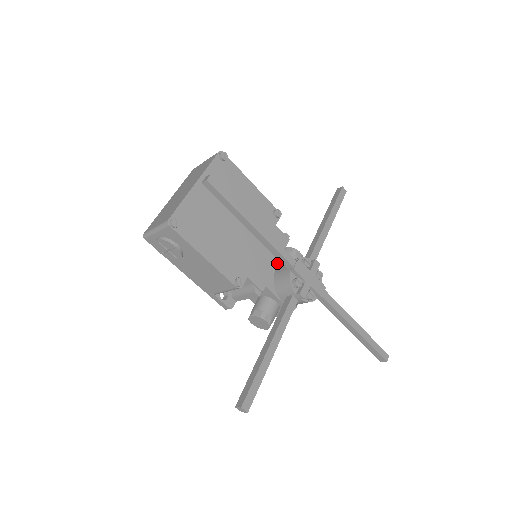
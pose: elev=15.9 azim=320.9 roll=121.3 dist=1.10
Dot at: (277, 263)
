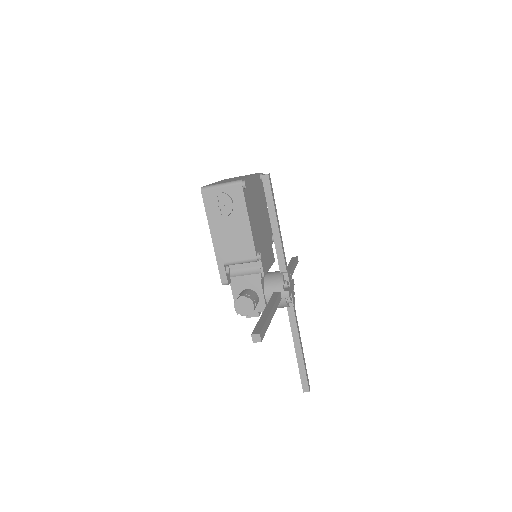
Dot at: (270, 267)
